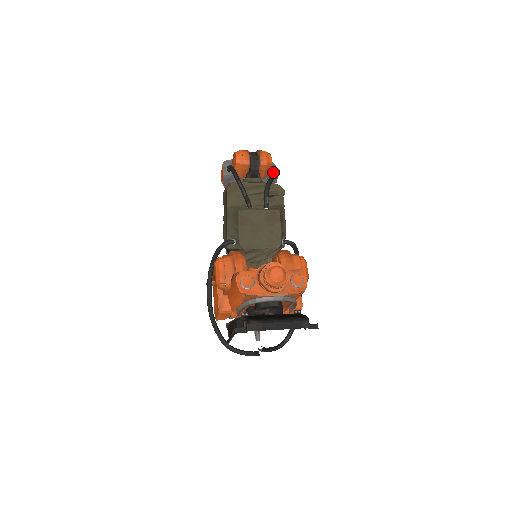
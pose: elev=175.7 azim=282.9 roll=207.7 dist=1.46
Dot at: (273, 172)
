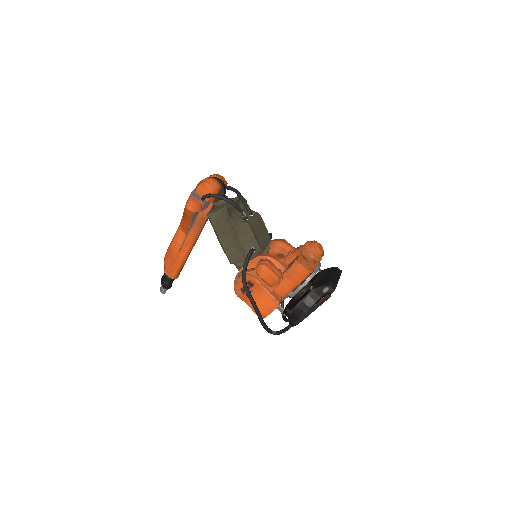
Dot at: (233, 188)
